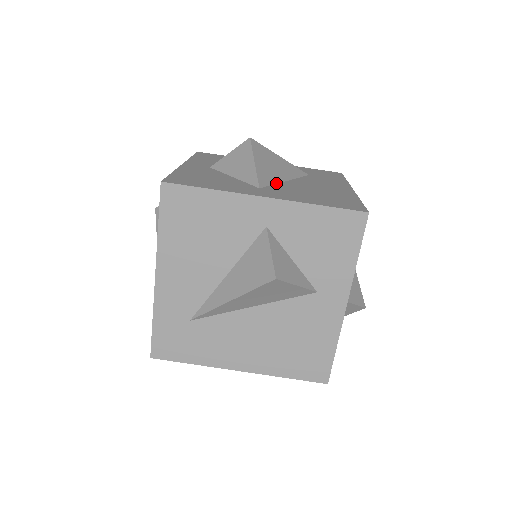
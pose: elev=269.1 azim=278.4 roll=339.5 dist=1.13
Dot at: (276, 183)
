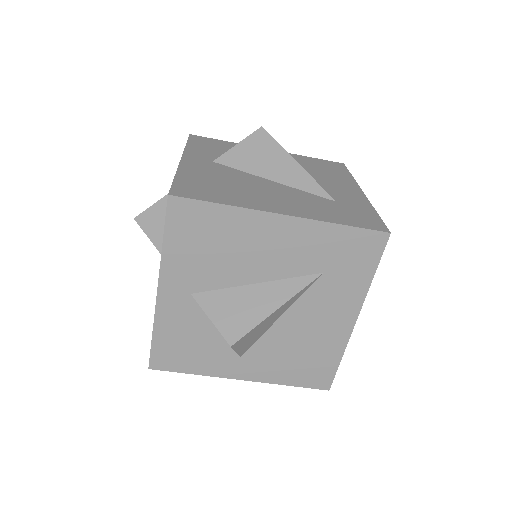
Dot at: (263, 334)
